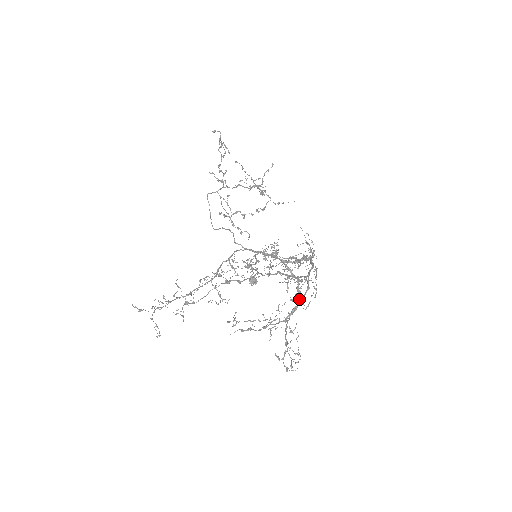
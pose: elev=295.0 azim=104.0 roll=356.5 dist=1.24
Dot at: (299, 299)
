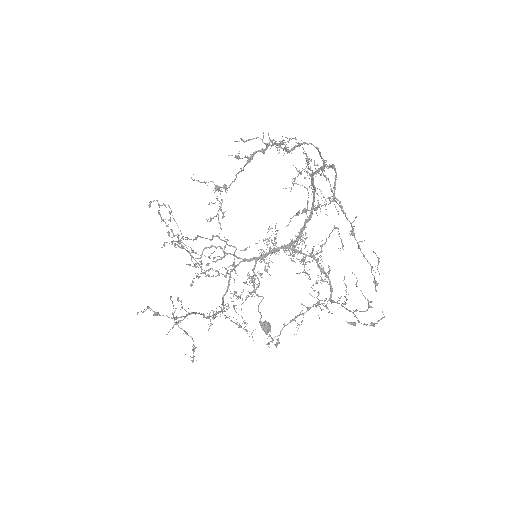
Dot at: occluded
